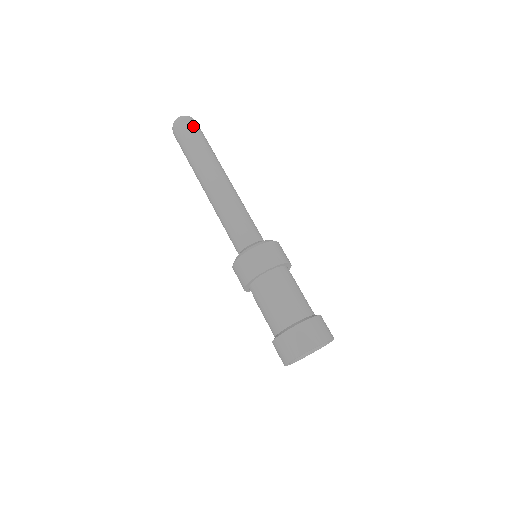
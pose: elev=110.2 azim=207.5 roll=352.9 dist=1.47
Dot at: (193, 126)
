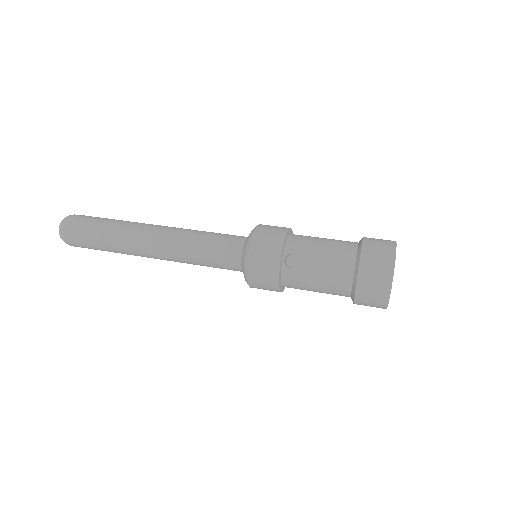
Dot at: occluded
